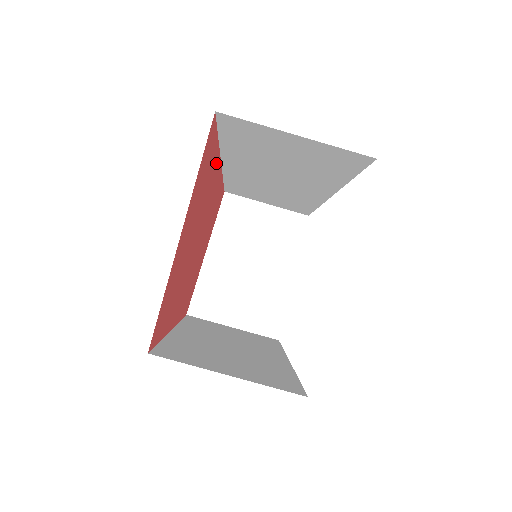
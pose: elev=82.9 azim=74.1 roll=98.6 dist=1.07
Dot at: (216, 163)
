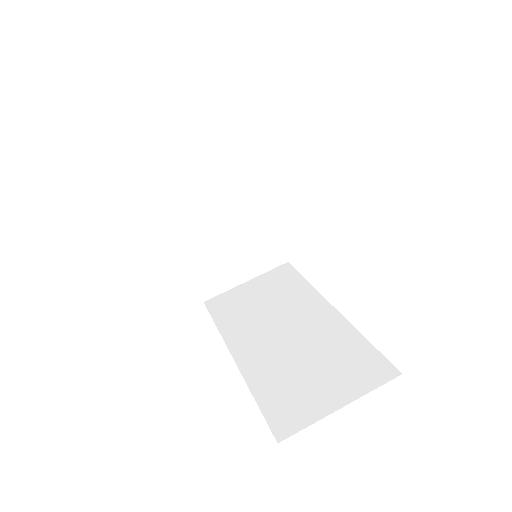
Dot at: occluded
